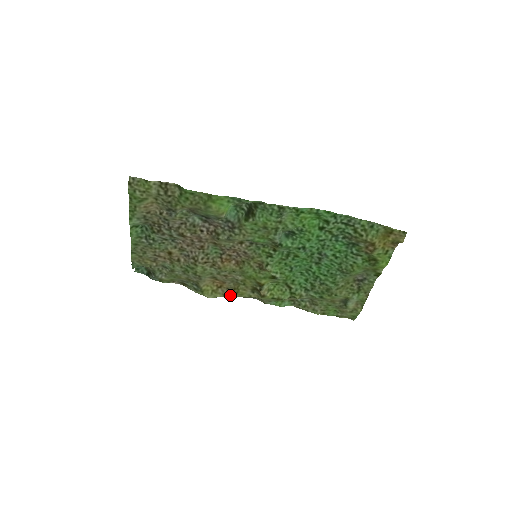
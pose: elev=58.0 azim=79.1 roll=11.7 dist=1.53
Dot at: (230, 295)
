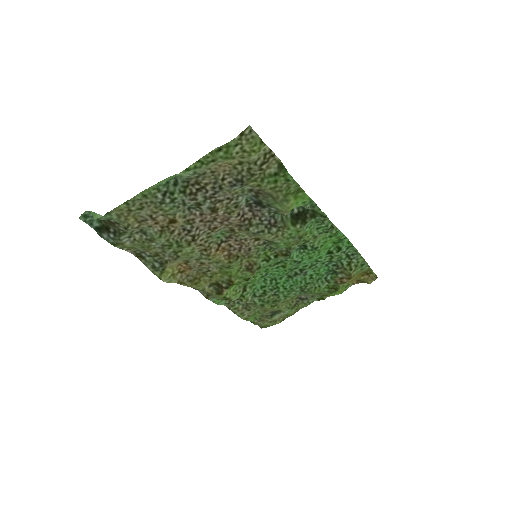
Dot at: (187, 284)
